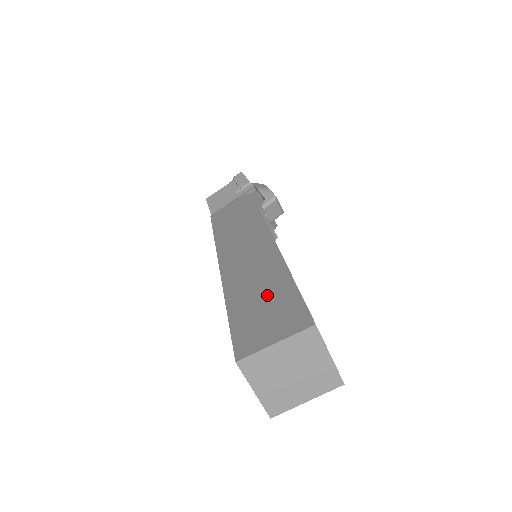
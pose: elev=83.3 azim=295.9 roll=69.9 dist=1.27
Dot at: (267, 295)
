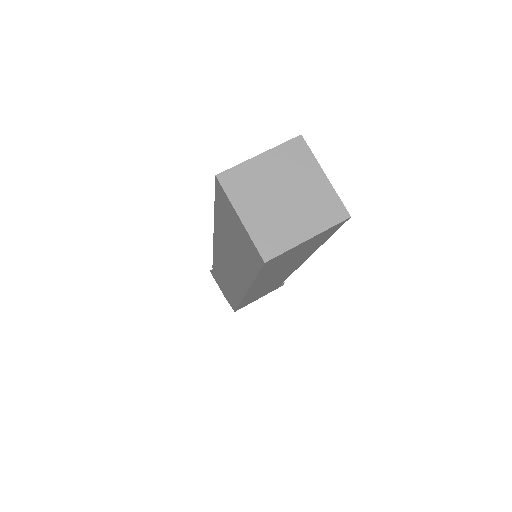
Dot at: occluded
